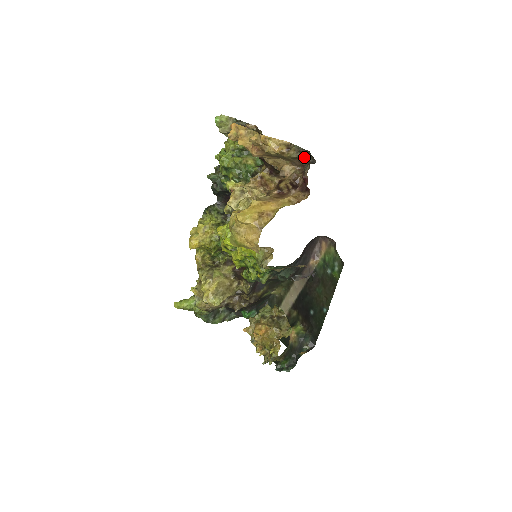
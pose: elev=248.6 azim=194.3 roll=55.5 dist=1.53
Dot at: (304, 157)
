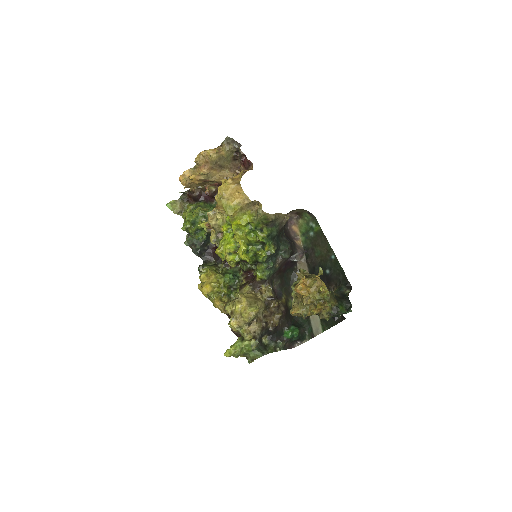
Dot at: (233, 147)
